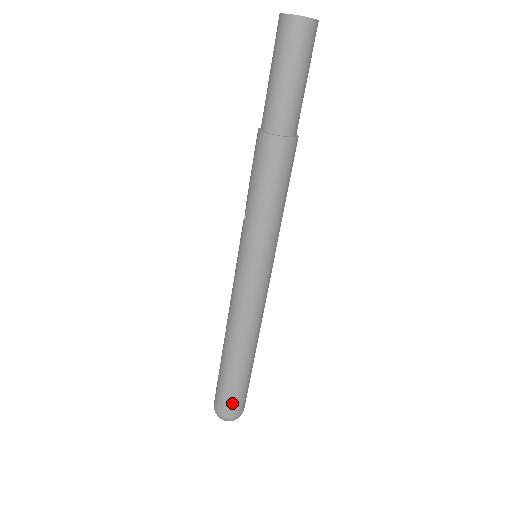
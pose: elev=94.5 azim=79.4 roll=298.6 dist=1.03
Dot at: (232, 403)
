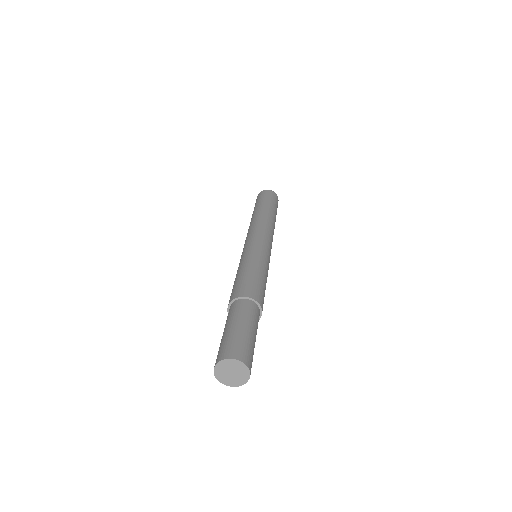
Dot at: occluded
